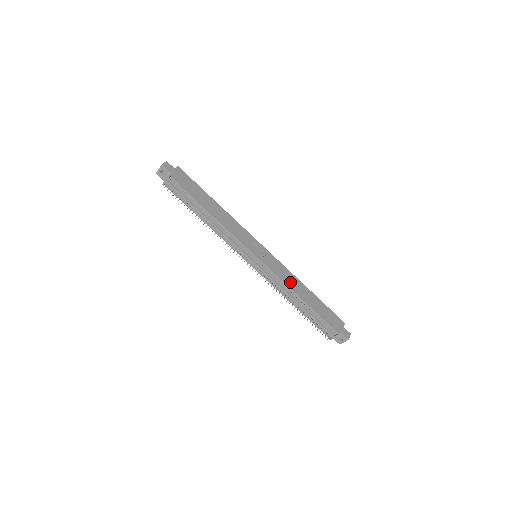
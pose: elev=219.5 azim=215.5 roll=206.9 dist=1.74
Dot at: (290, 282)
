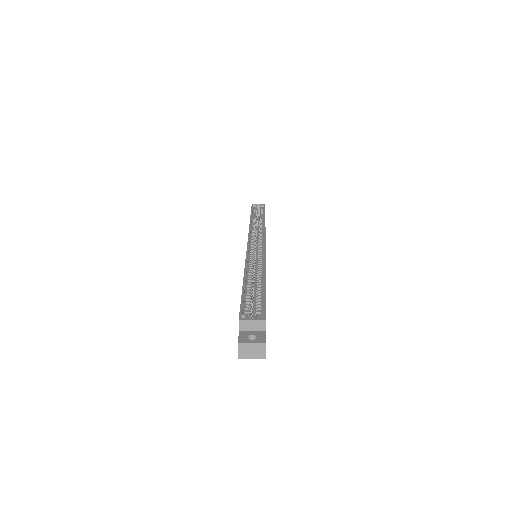
Dot at: occluded
